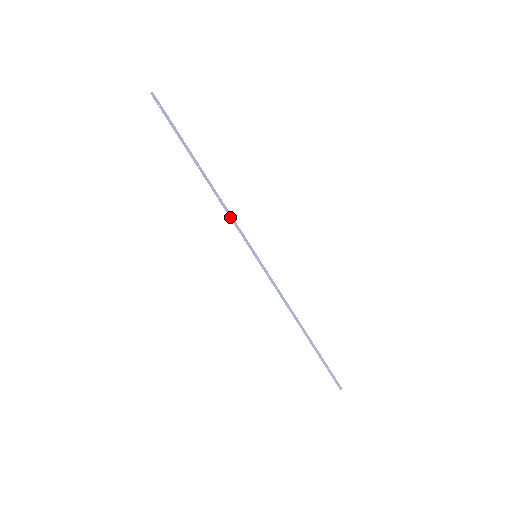
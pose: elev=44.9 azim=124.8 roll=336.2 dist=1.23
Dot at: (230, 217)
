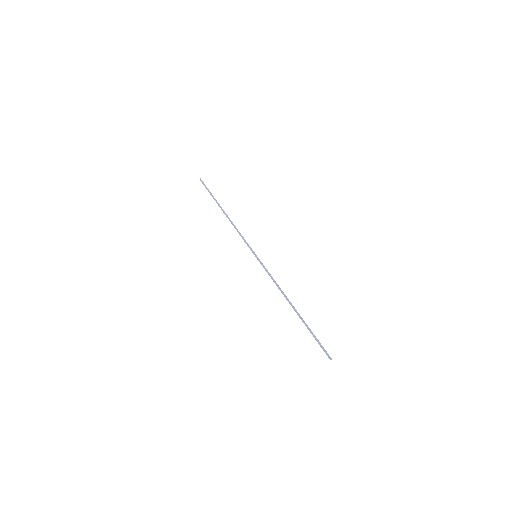
Dot at: (239, 234)
